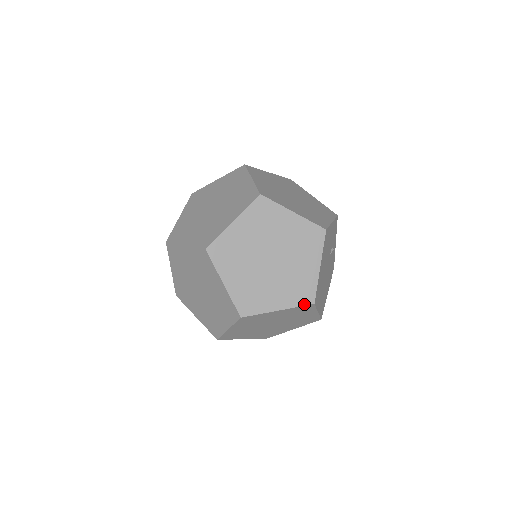
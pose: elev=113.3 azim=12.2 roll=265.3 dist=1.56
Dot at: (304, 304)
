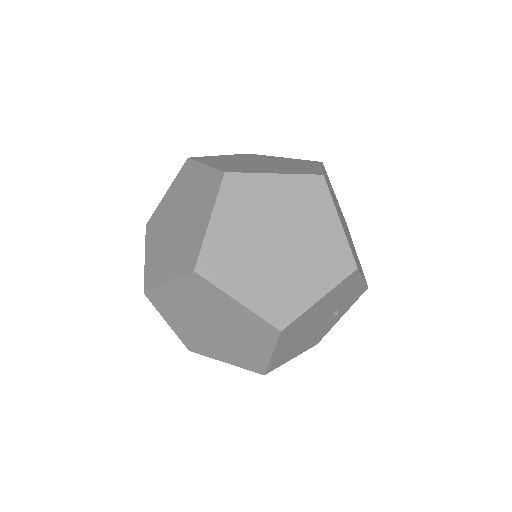
Dot at: (270, 321)
